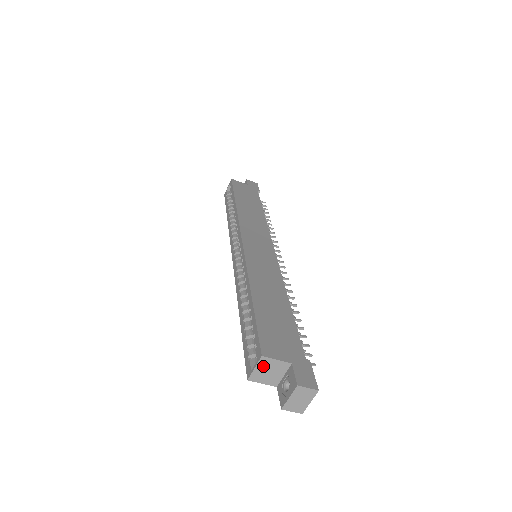
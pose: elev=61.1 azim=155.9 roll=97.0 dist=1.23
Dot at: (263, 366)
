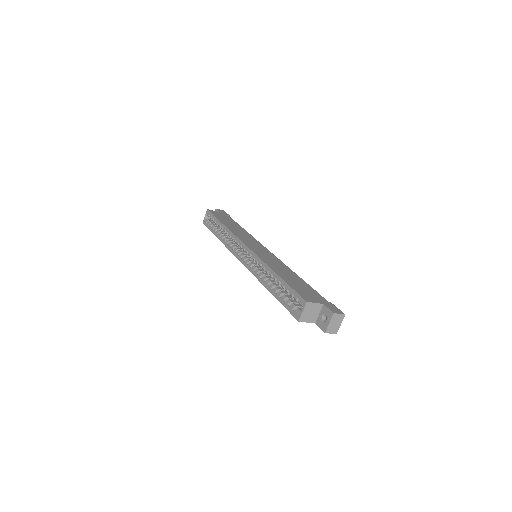
Dot at: (307, 309)
